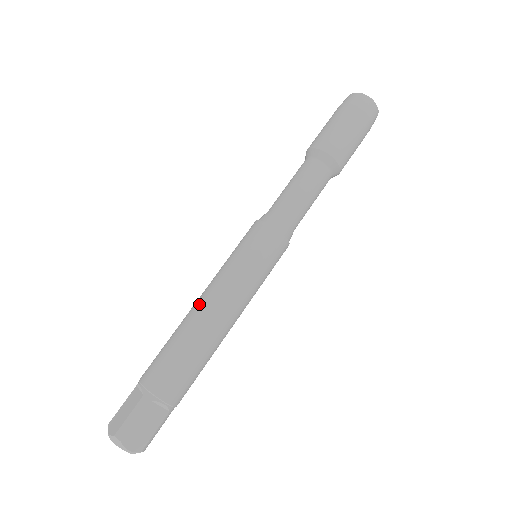
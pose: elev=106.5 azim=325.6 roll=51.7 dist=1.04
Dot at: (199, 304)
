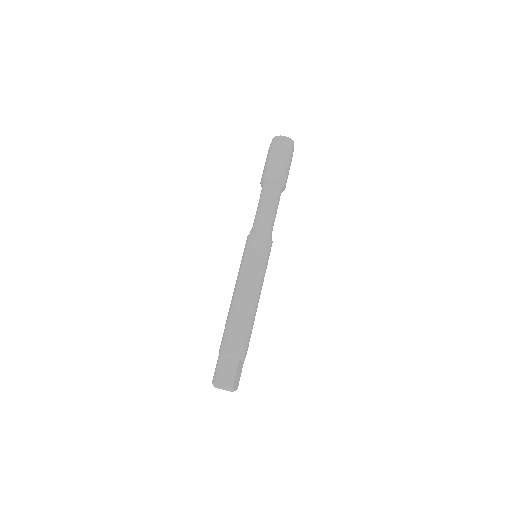
Dot at: occluded
